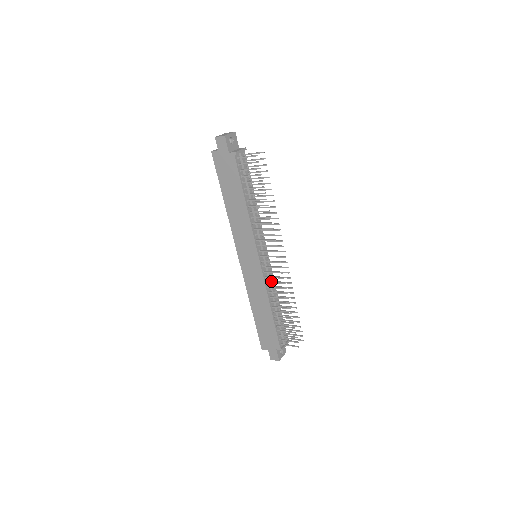
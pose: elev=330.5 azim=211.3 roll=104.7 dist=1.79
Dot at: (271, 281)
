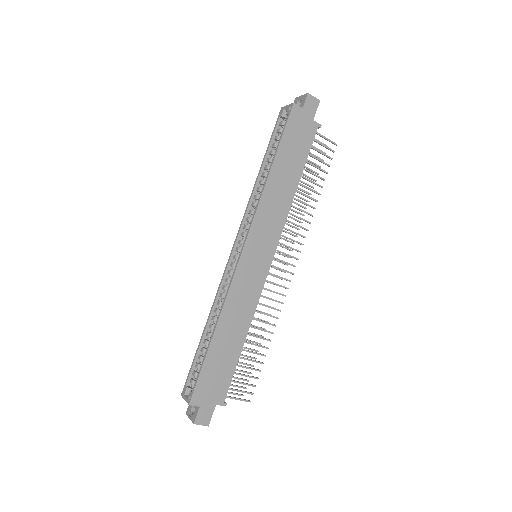
Dot at: occluded
